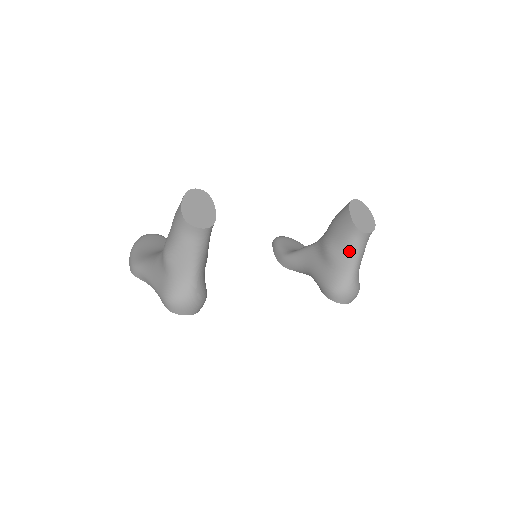
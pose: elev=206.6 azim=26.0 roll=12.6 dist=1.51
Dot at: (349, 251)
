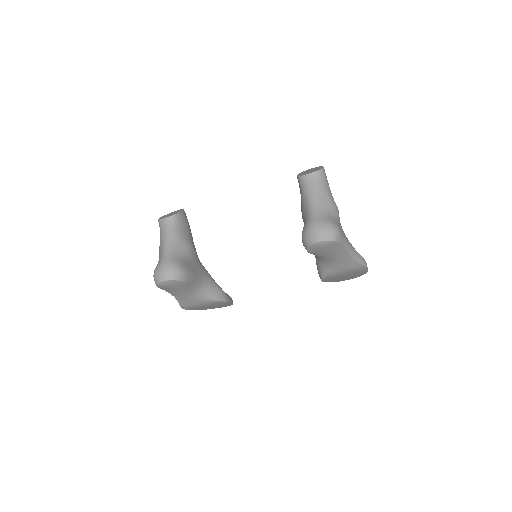
Dot at: (303, 198)
